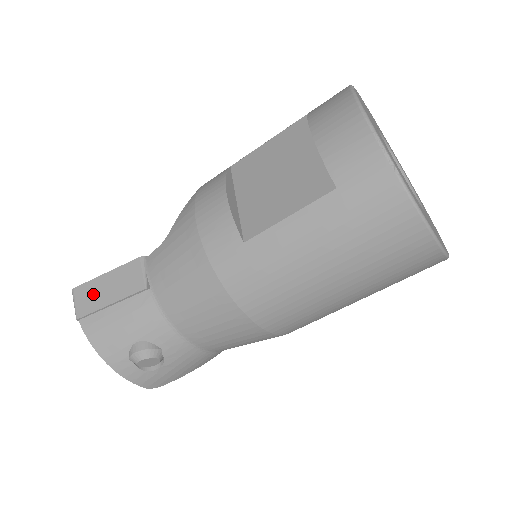
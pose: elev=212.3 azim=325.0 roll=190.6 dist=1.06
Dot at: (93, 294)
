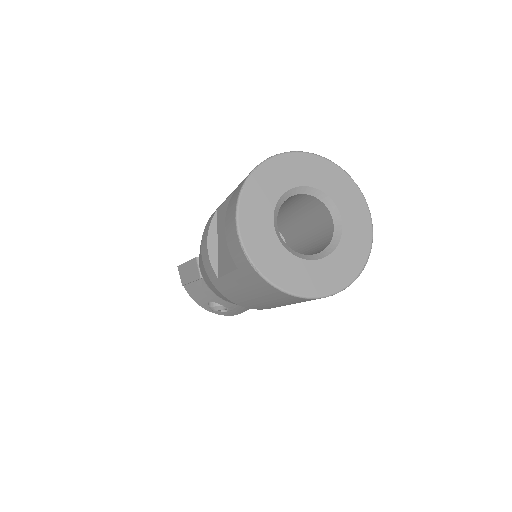
Dot at: (184, 273)
